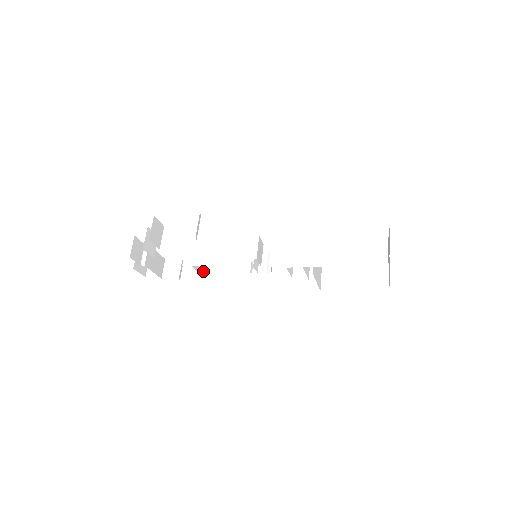
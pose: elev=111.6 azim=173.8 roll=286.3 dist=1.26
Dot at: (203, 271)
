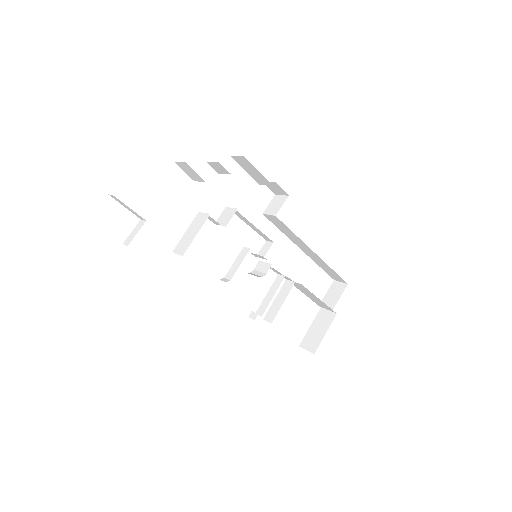
Dot at: occluded
